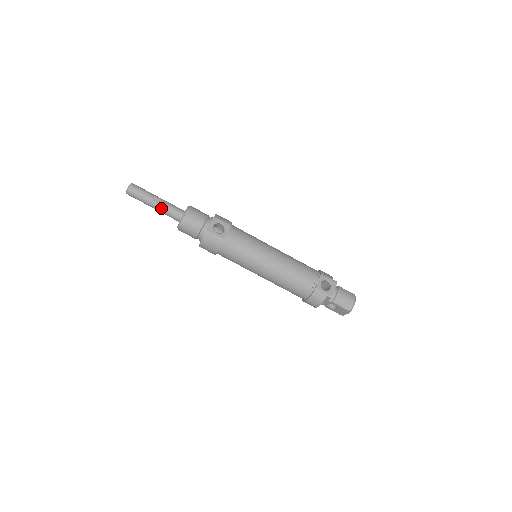
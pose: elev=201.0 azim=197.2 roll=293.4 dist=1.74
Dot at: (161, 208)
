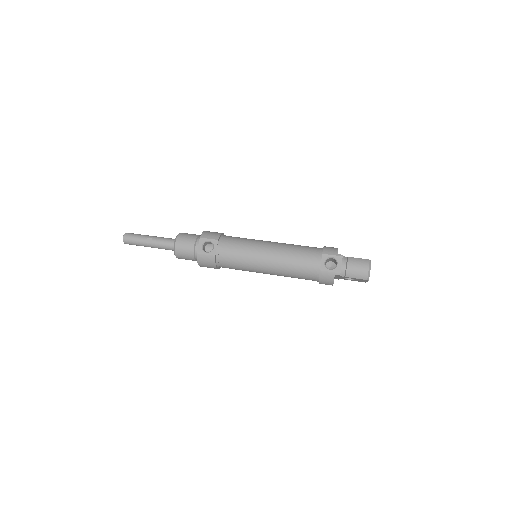
Dot at: (156, 246)
